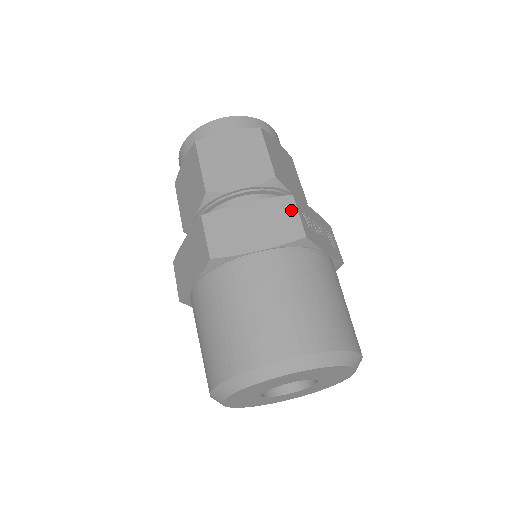
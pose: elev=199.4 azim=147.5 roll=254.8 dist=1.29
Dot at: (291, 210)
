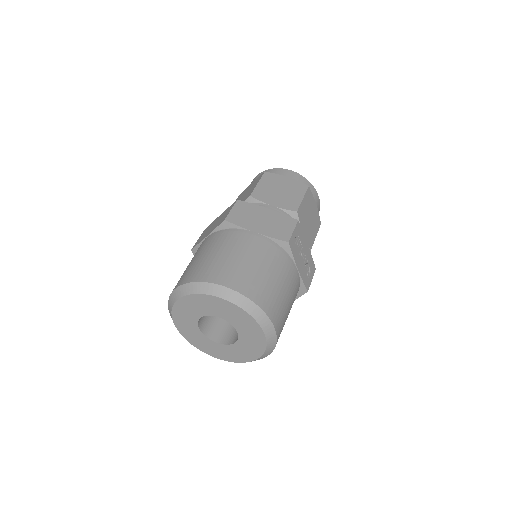
Dot at: (291, 226)
